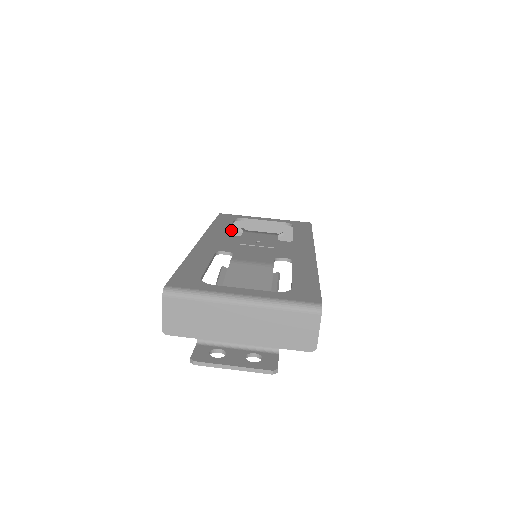
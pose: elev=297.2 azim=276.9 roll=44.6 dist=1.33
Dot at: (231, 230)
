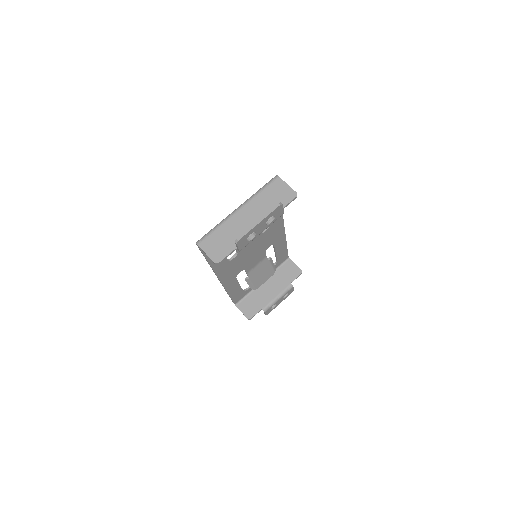
Dot at: (250, 306)
